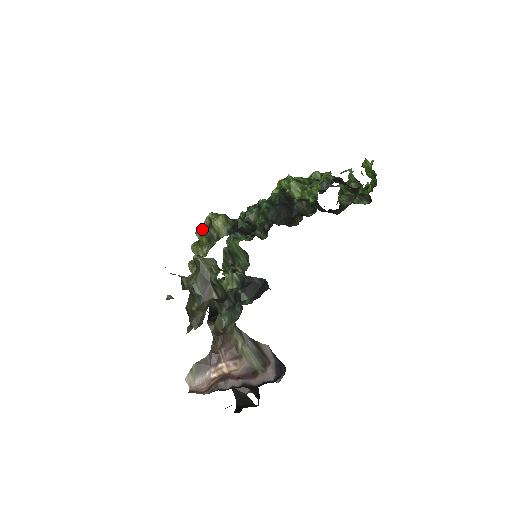
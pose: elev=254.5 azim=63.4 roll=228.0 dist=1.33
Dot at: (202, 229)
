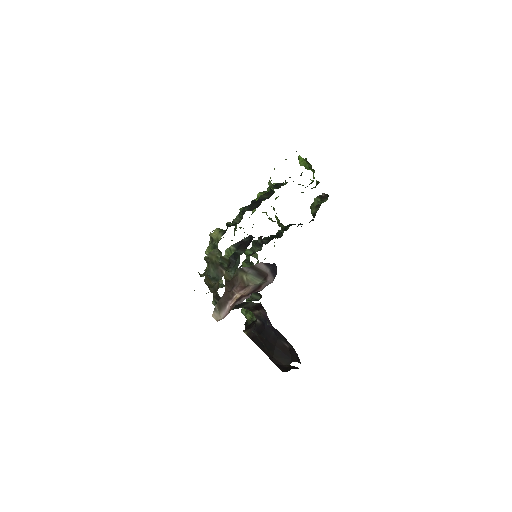
Dot at: (208, 246)
